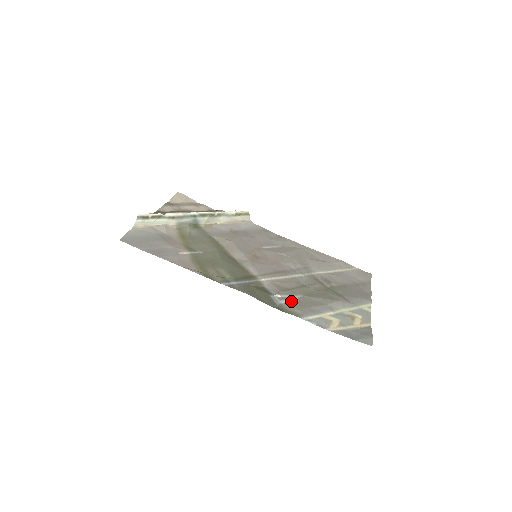
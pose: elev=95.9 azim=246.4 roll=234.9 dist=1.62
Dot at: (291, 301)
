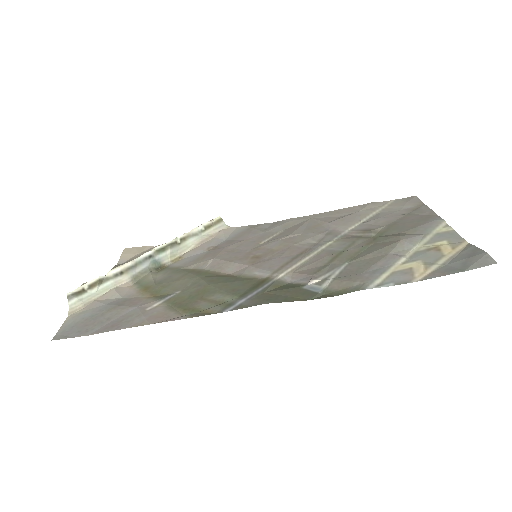
Dot at: (336, 277)
